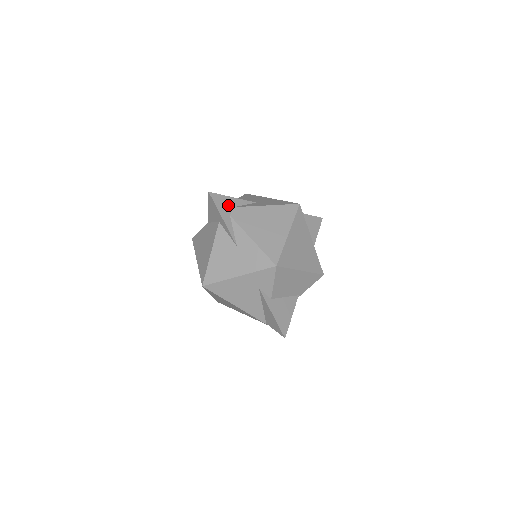
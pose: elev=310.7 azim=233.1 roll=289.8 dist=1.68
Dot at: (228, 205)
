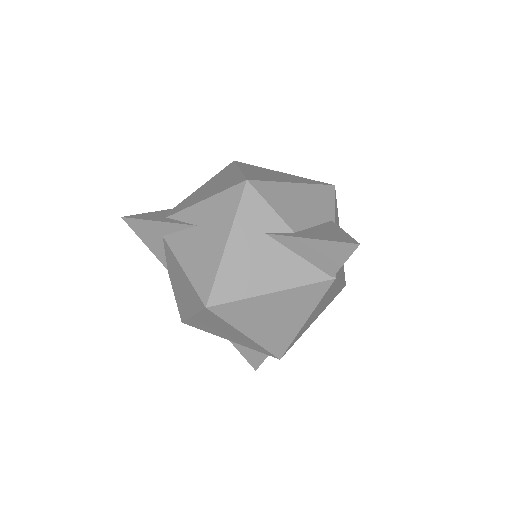
Dot at: (157, 215)
